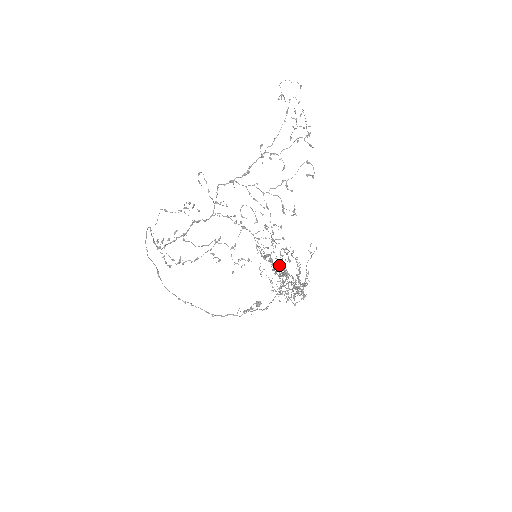
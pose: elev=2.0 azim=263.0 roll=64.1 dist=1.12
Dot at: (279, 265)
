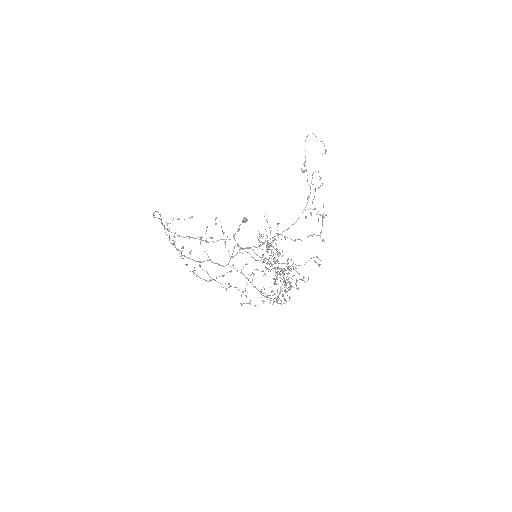
Dot at: occluded
